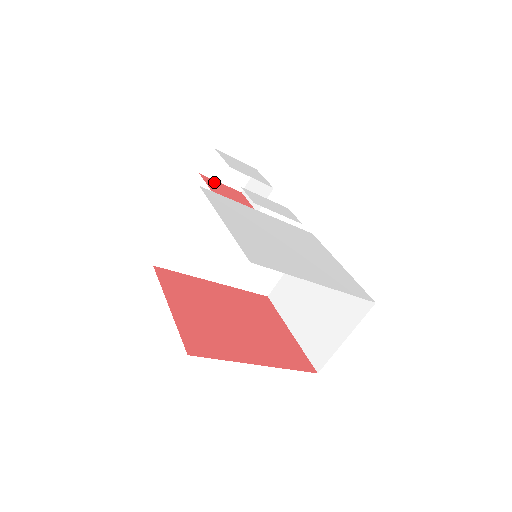
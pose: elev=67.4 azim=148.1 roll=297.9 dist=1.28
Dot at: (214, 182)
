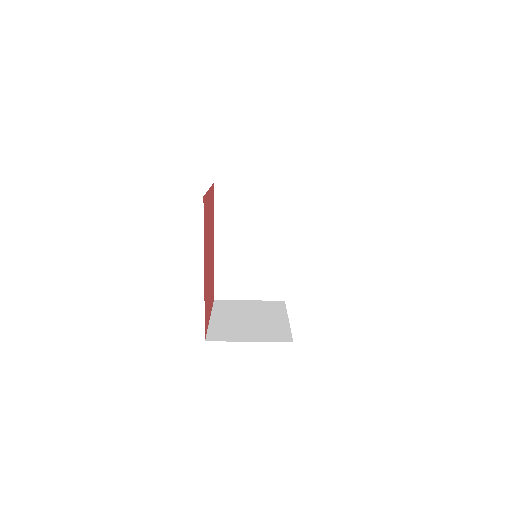
Dot at: occluded
